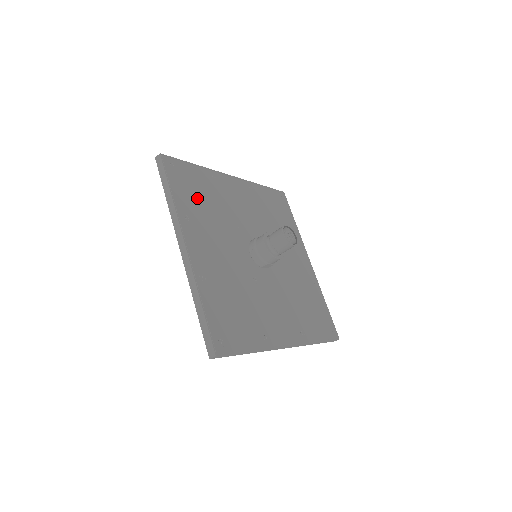
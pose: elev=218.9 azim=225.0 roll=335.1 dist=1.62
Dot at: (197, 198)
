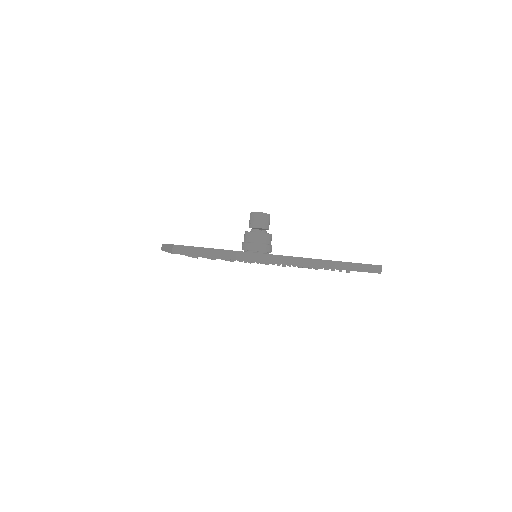
Dot at: occluded
